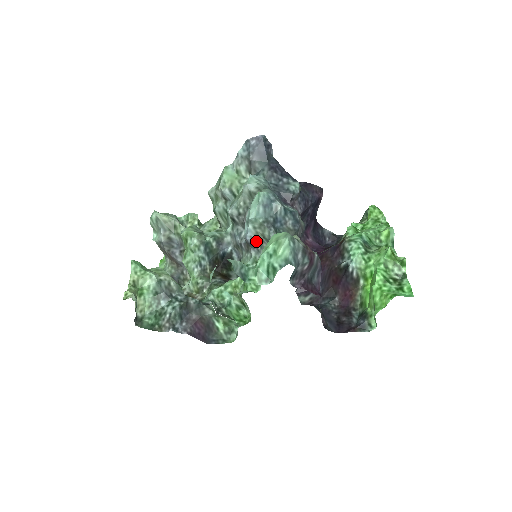
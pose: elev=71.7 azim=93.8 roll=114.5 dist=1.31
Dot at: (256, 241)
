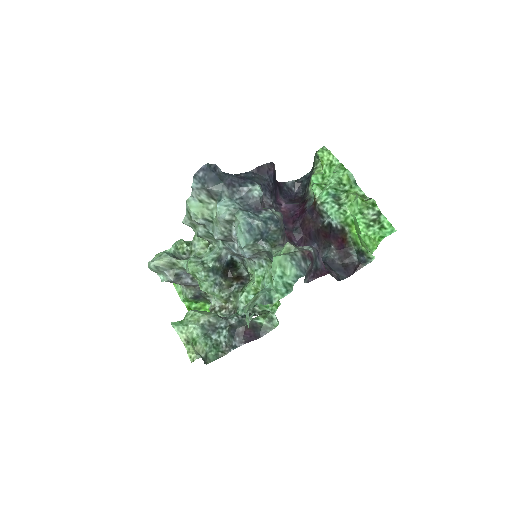
Dot at: (254, 255)
